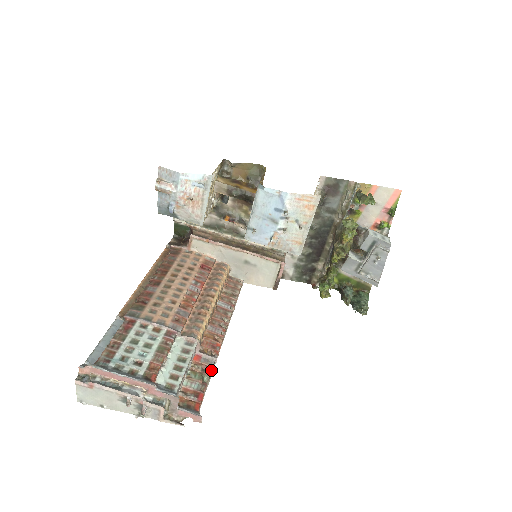
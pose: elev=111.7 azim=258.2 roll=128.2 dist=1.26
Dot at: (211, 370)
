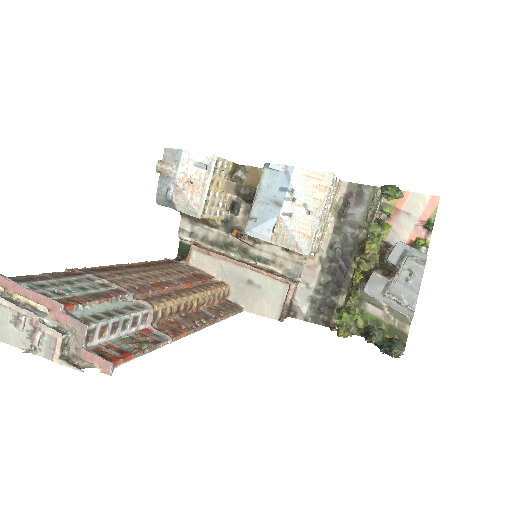
Dot at: (157, 342)
